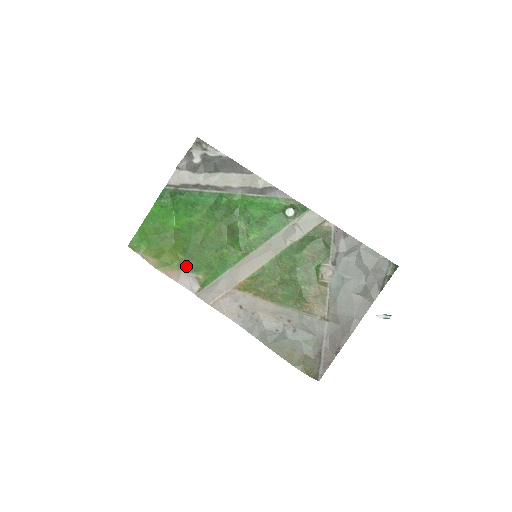
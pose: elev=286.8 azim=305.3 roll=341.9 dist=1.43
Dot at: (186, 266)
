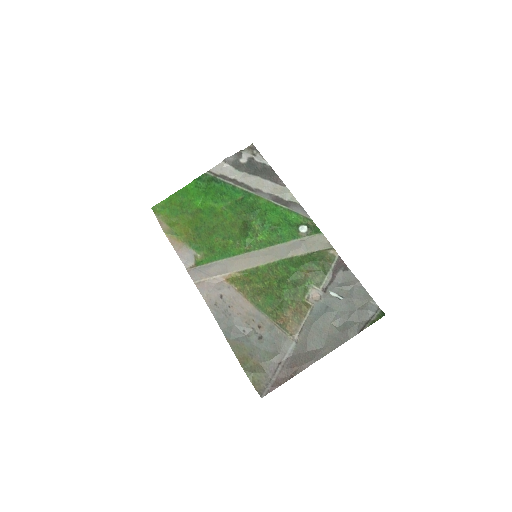
Dot at: (191, 242)
